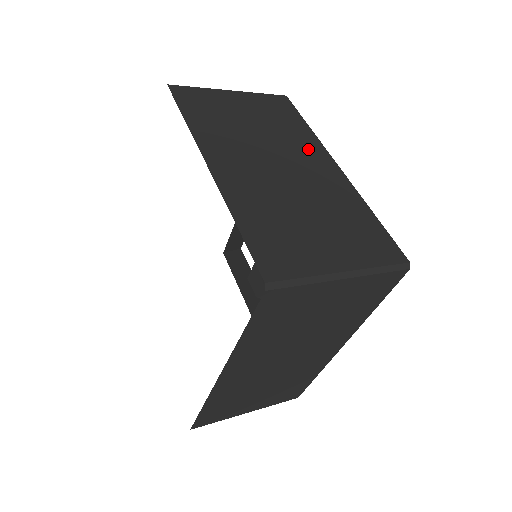
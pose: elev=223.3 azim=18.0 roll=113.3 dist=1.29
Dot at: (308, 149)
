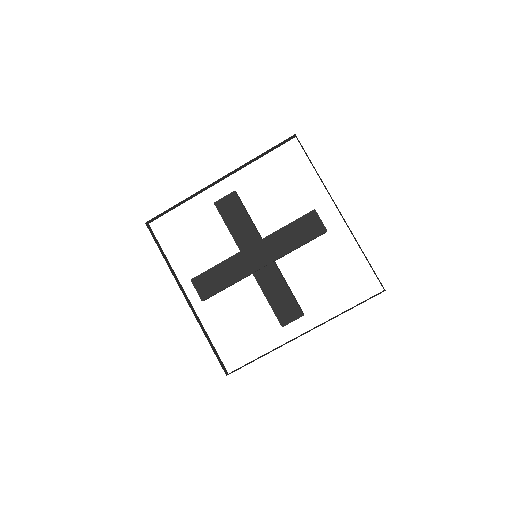
Dot at: occluded
